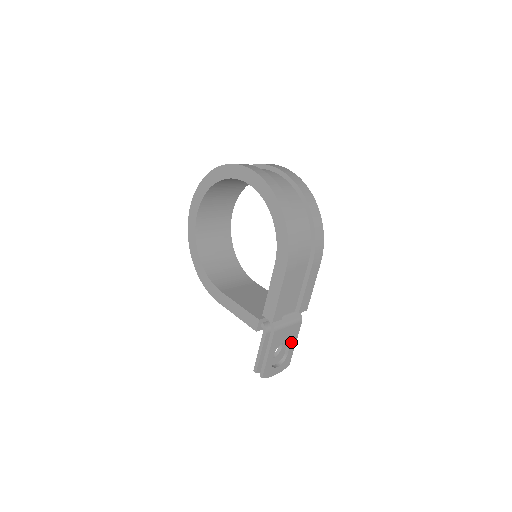
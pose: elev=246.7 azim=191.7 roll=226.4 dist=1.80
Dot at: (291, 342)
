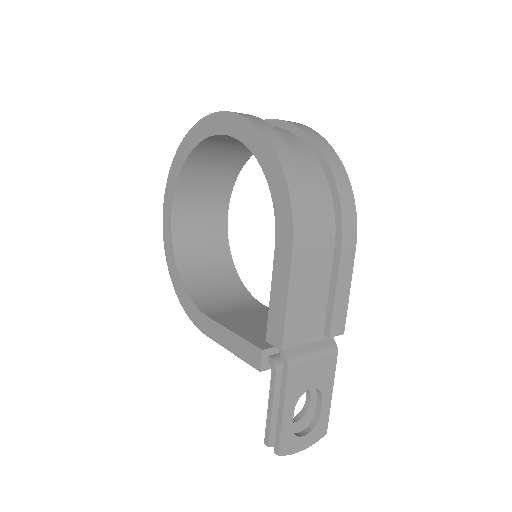
Dot at: (323, 390)
